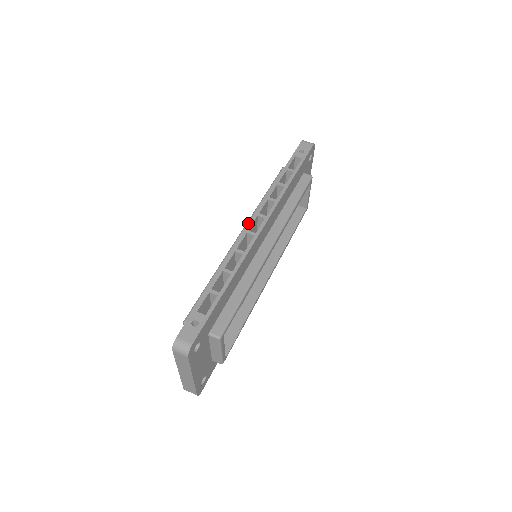
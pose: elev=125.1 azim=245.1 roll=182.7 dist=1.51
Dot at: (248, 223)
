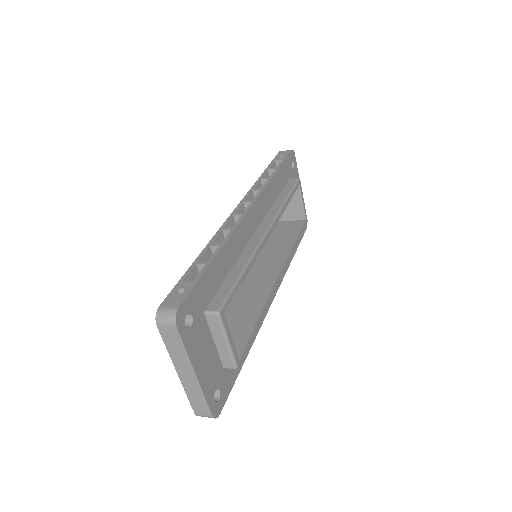
Dot at: occluded
